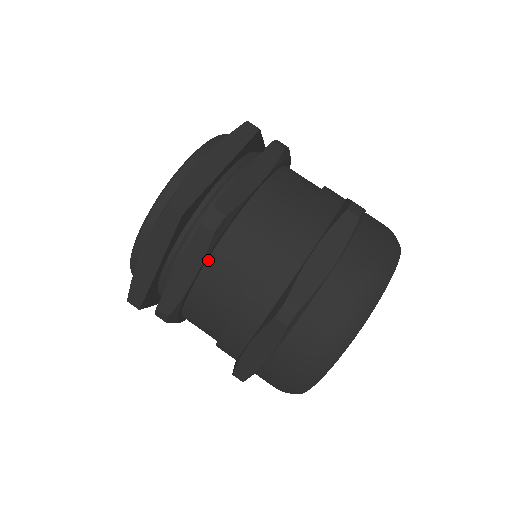
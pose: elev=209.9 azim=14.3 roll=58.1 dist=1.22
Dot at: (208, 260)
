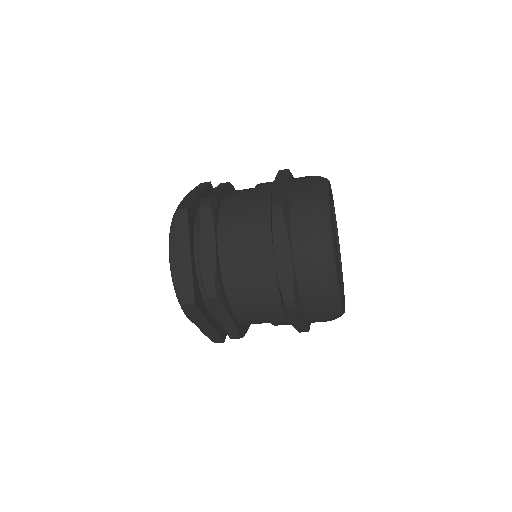
Dot at: (218, 231)
